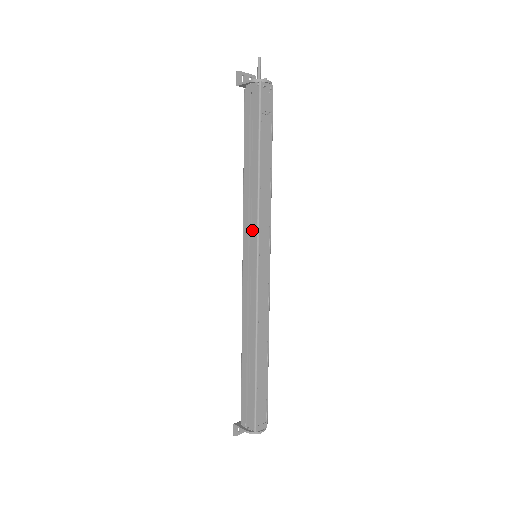
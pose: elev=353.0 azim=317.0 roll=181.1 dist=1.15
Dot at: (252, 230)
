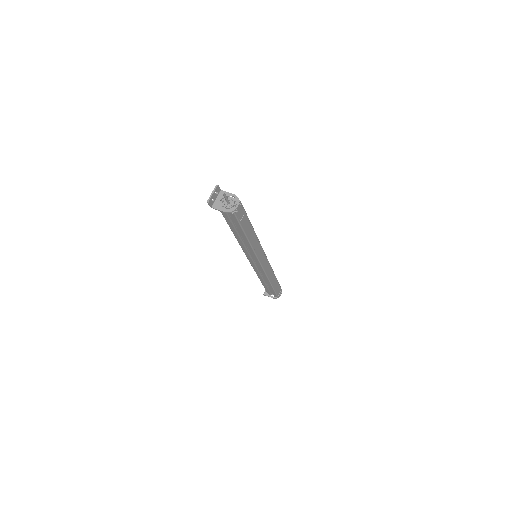
Dot at: (252, 256)
